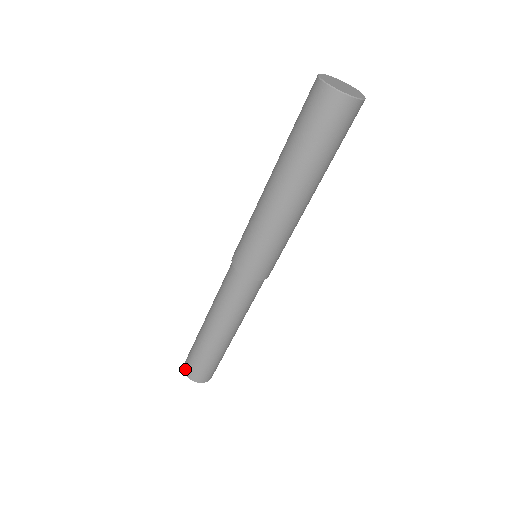
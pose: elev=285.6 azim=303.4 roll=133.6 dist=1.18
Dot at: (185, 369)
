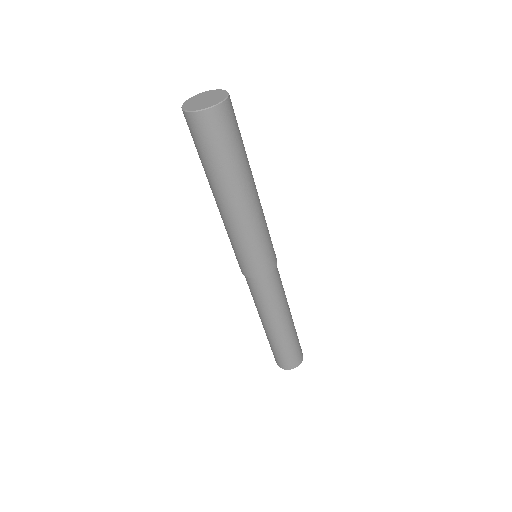
Dot at: (283, 367)
